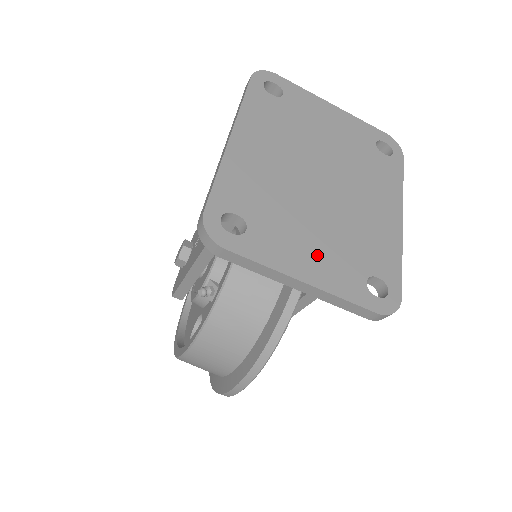
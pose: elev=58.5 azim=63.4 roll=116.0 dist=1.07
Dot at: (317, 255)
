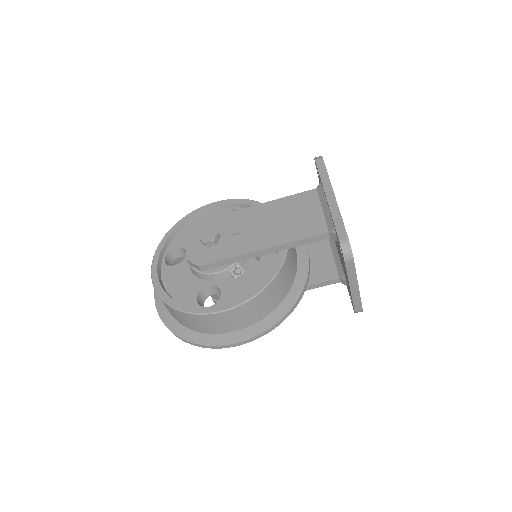
Dot at: occluded
